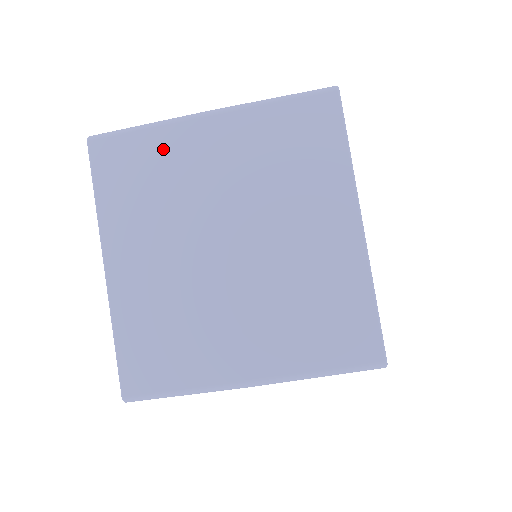
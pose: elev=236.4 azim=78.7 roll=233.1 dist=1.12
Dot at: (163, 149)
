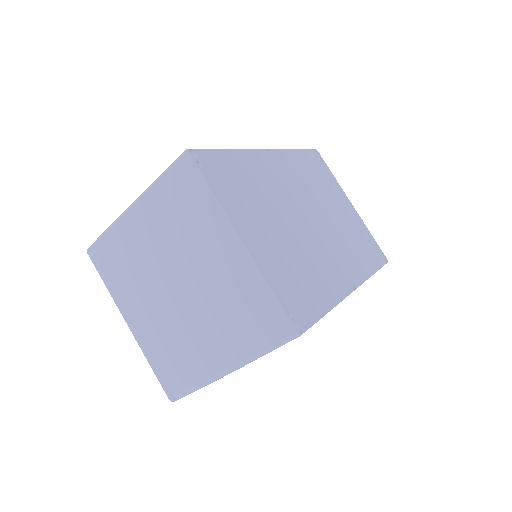
Dot at: (120, 241)
